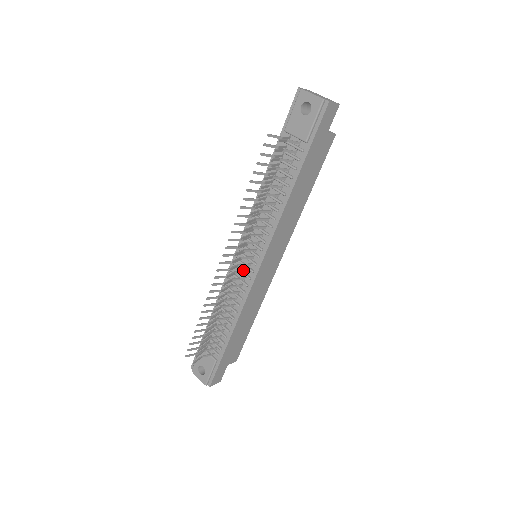
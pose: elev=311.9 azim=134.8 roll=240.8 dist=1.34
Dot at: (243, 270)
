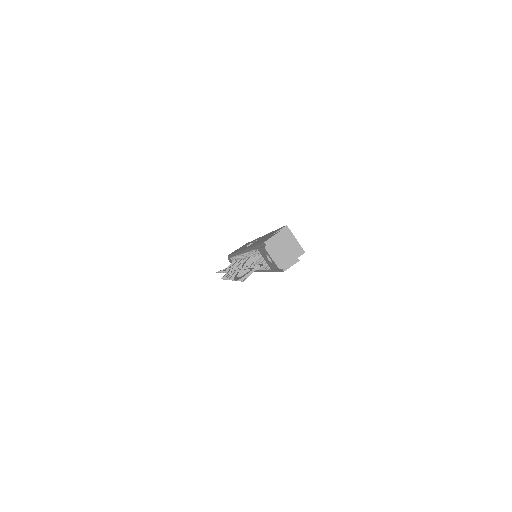
Dot at: occluded
